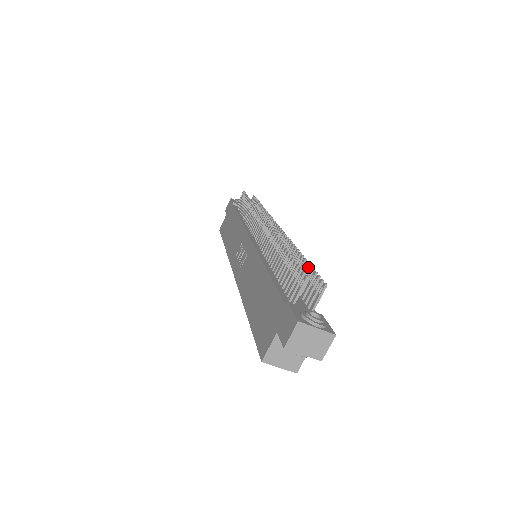
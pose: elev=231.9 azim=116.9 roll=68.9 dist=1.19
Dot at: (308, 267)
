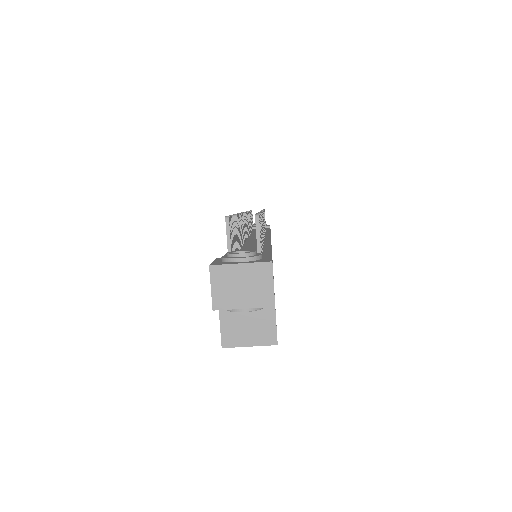
Dot at: occluded
